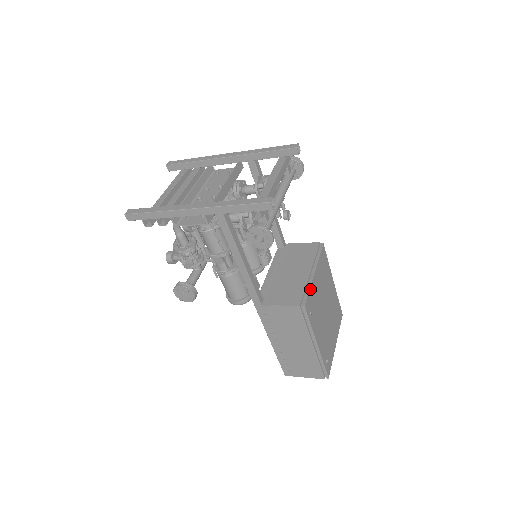
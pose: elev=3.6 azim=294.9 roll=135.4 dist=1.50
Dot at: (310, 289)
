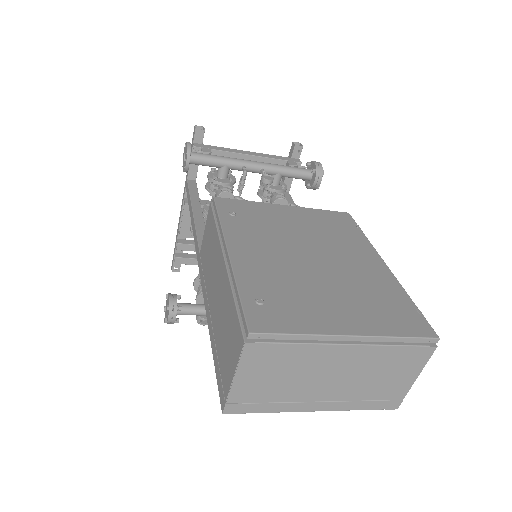
Dot at: (253, 203)
